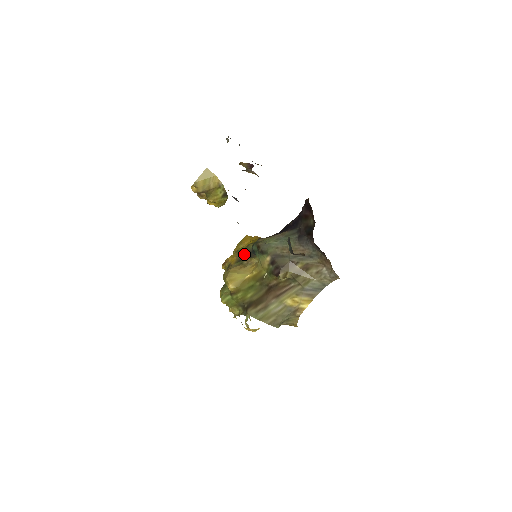
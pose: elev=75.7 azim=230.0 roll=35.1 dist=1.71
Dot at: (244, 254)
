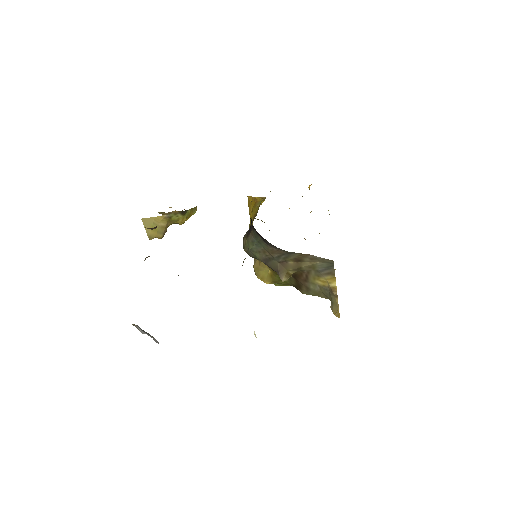
Dot at: occluded
